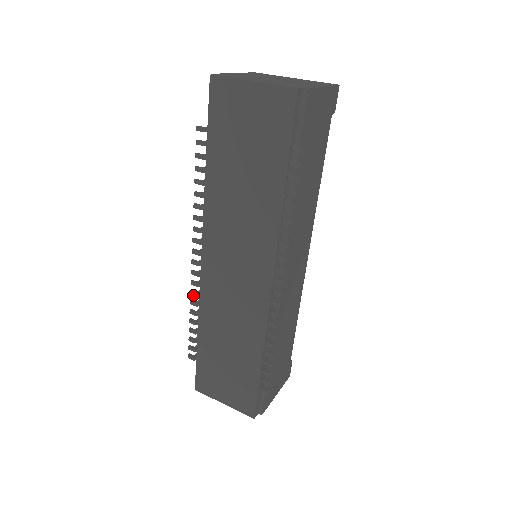
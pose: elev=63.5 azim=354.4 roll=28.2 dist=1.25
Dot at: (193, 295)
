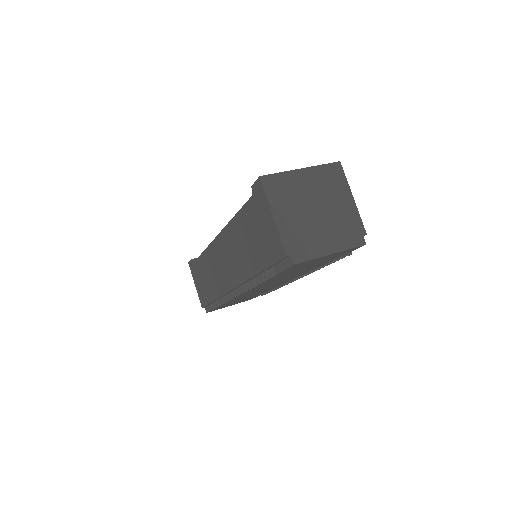
Dot at: occluded
